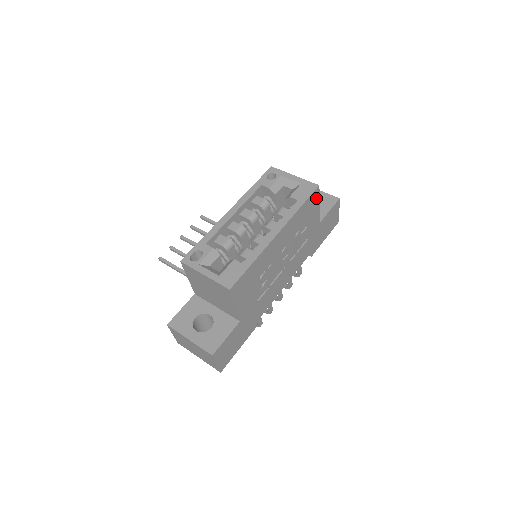
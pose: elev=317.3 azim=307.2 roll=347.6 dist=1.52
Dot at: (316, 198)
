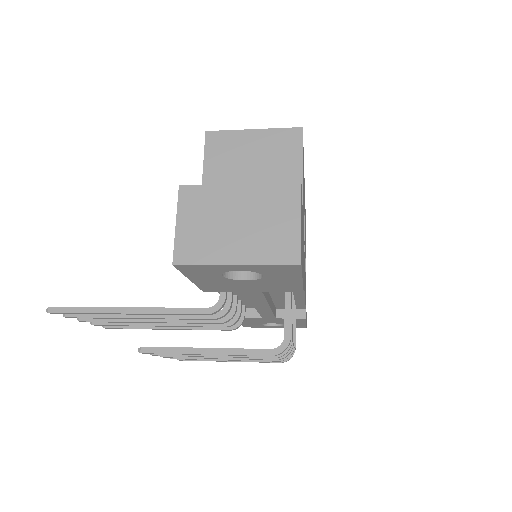
Dot at: occluded
